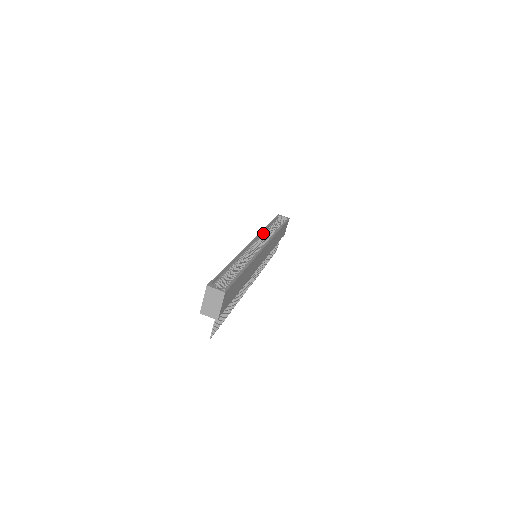
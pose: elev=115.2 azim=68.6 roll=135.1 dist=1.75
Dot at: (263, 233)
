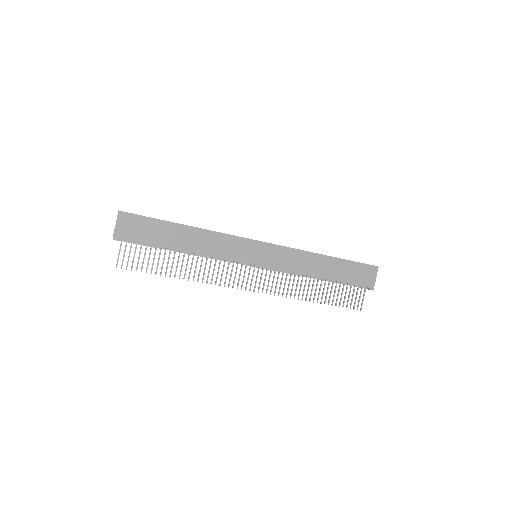
Dot at: occluded
